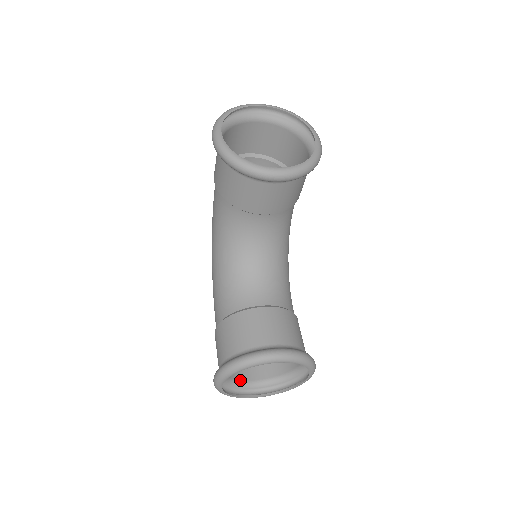
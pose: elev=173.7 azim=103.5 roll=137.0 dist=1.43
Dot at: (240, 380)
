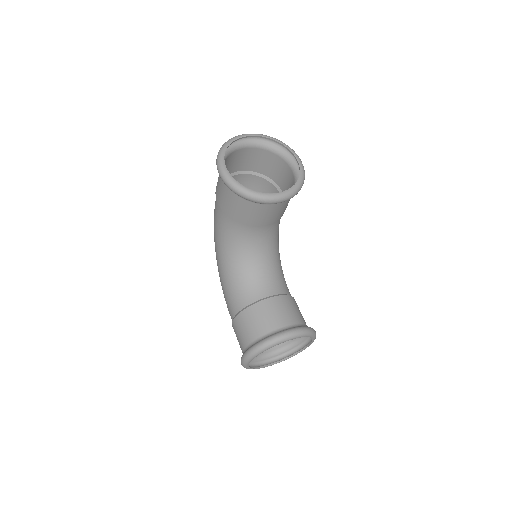
Dot at: occluded
